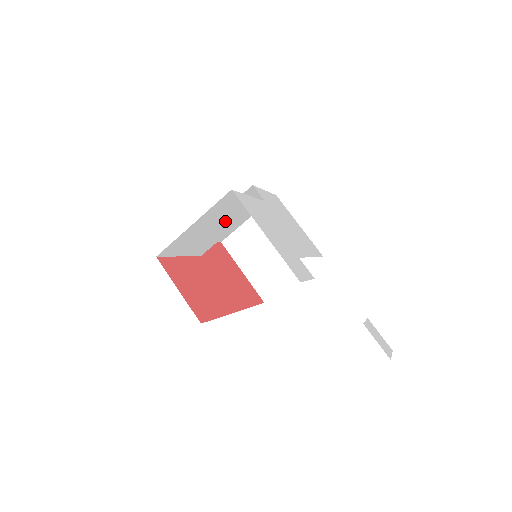
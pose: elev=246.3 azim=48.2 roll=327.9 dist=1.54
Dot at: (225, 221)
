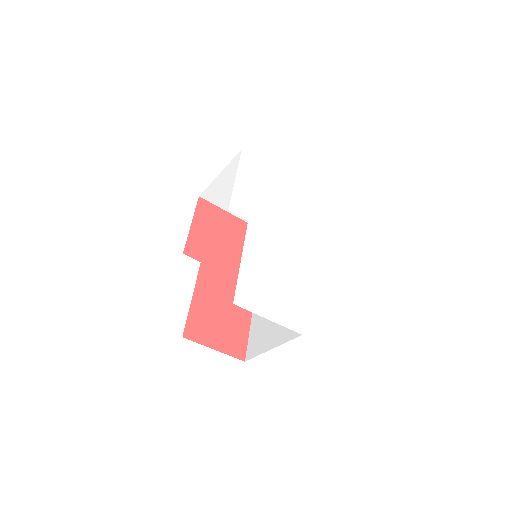
Dot at: occluded
